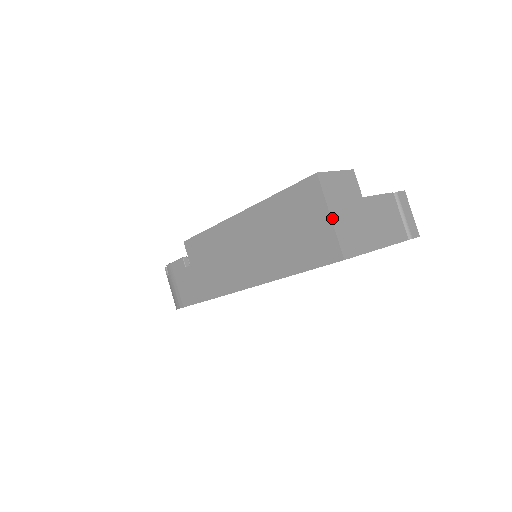
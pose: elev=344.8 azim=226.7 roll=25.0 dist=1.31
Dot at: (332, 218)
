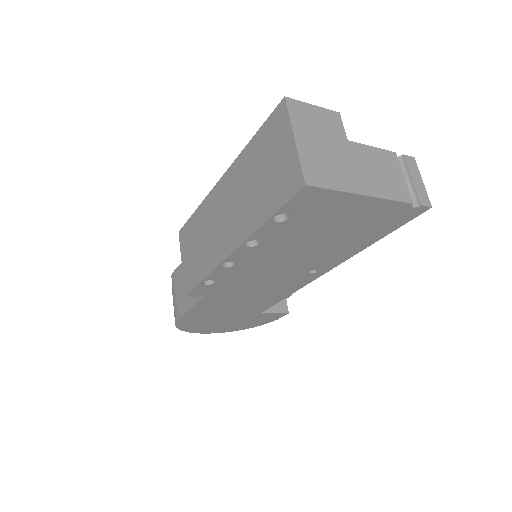
Dot at: (296, 141)
